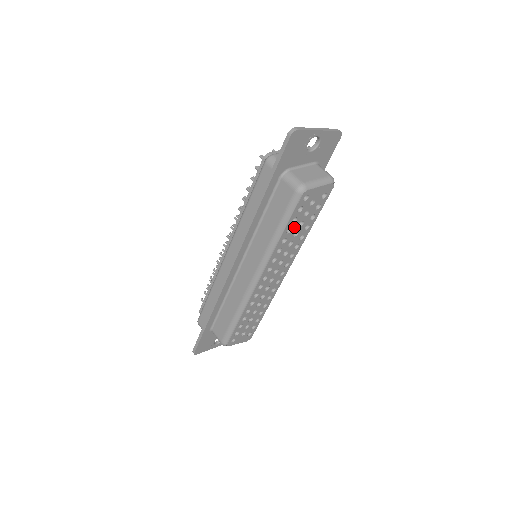
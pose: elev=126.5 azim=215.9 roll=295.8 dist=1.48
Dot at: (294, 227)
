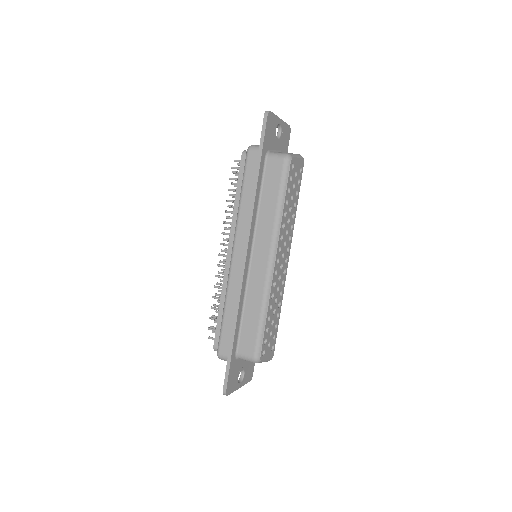
Dot at: (289, 200)
